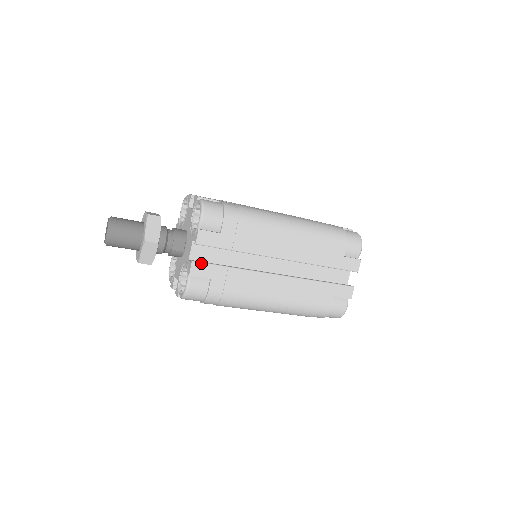
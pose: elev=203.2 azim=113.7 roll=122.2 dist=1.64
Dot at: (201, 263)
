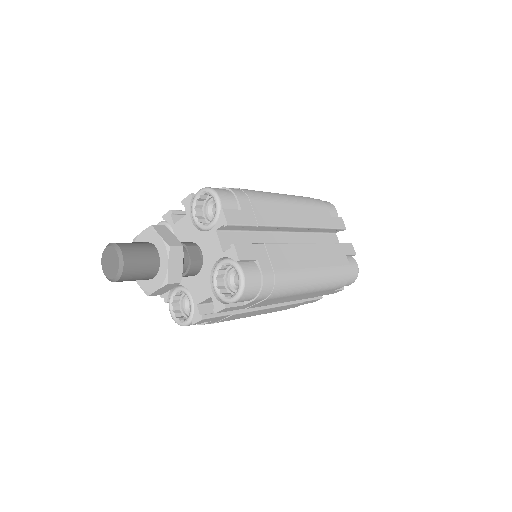
Dot at: (242, 244)
